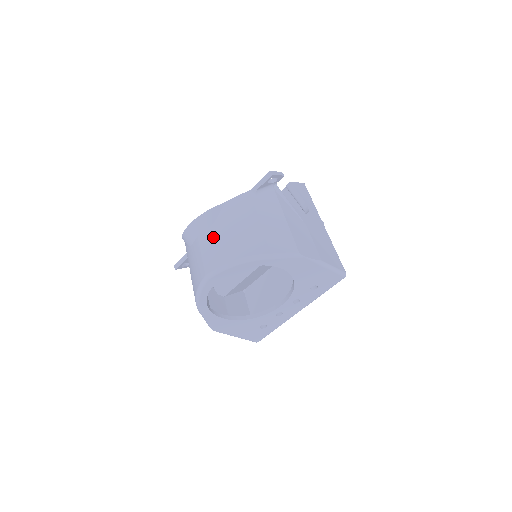
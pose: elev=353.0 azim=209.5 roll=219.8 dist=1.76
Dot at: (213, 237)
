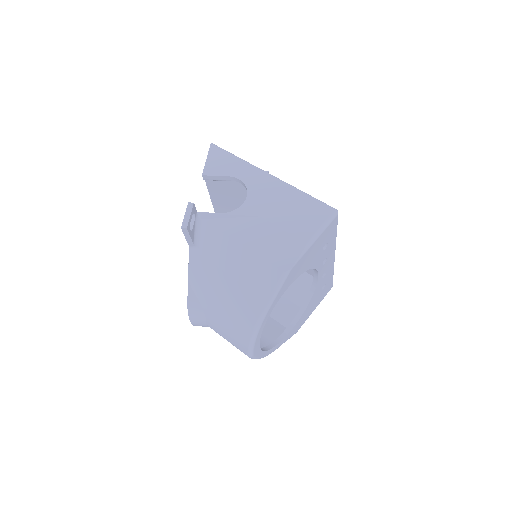
Dot at: (216, 323)
